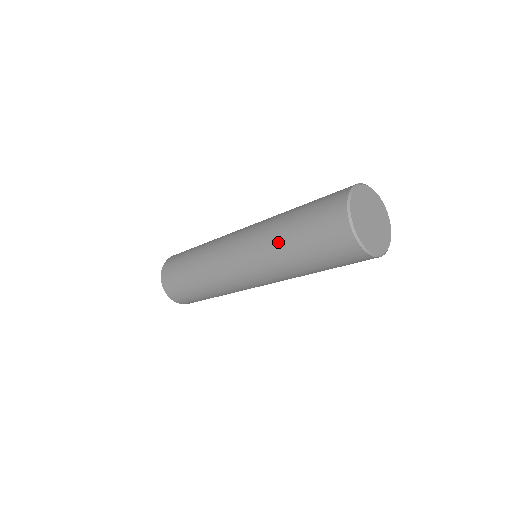
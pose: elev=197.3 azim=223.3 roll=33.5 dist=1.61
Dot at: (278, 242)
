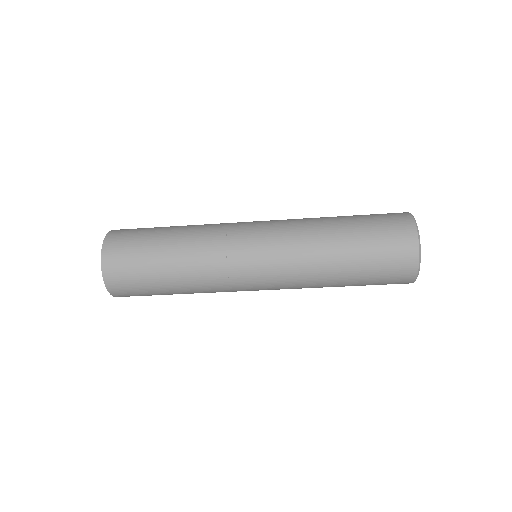
Dot at: (323, 219)
